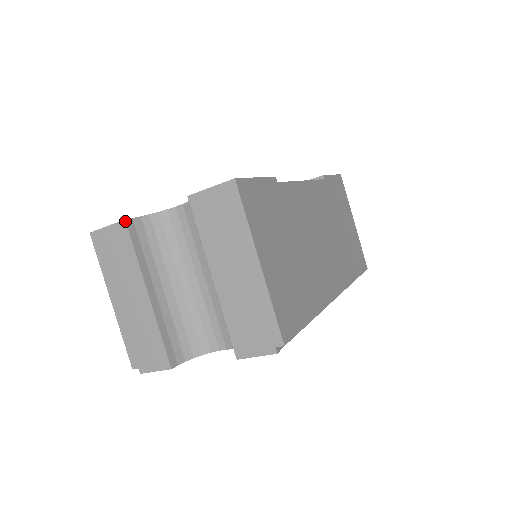
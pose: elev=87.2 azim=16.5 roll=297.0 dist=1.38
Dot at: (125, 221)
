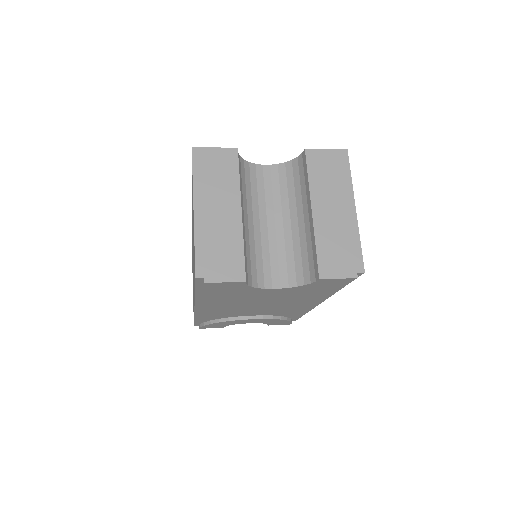
Dot at: (237, 149)
